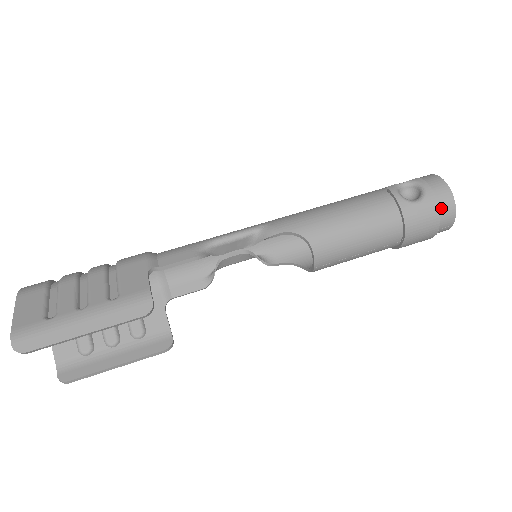
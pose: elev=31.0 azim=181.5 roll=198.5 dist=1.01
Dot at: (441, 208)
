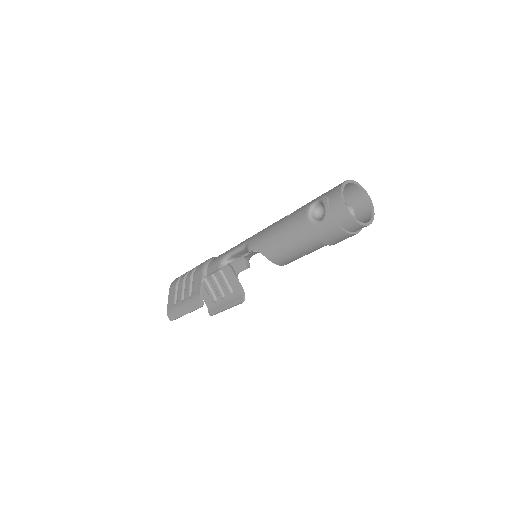
Dot at: (341, 222)
